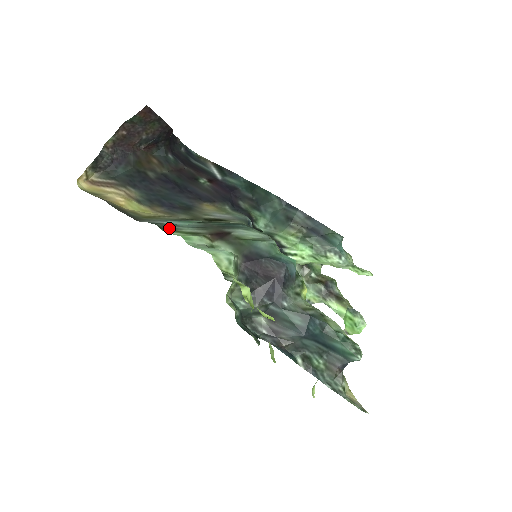
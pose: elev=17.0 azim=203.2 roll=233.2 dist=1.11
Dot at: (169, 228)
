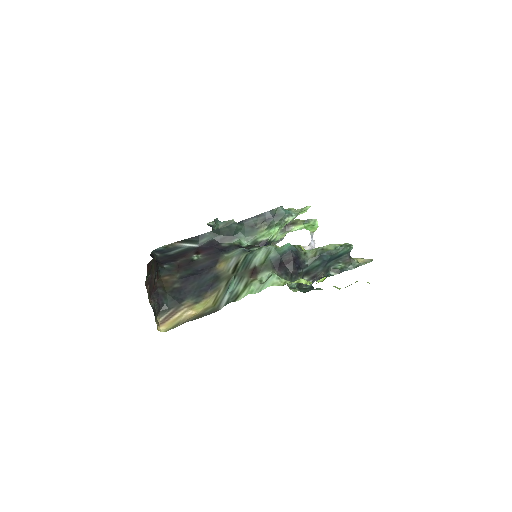
Dot at: (235, 297)
